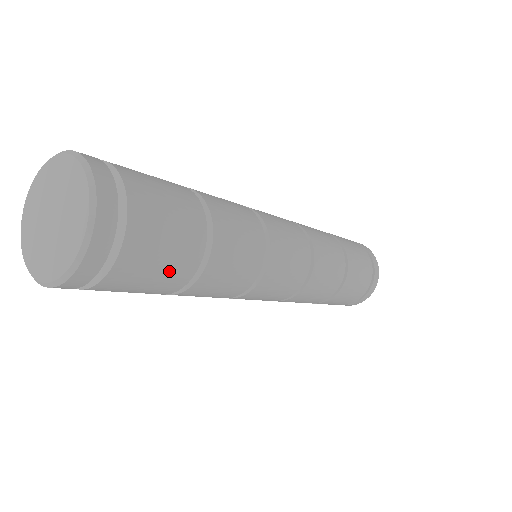
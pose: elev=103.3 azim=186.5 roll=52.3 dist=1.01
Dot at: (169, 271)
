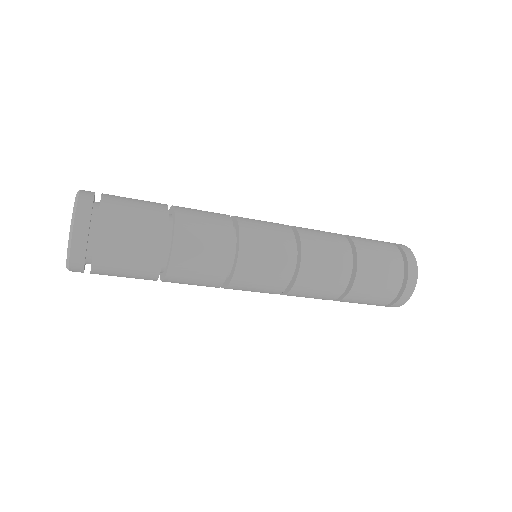
Dot at: (142, 241)
